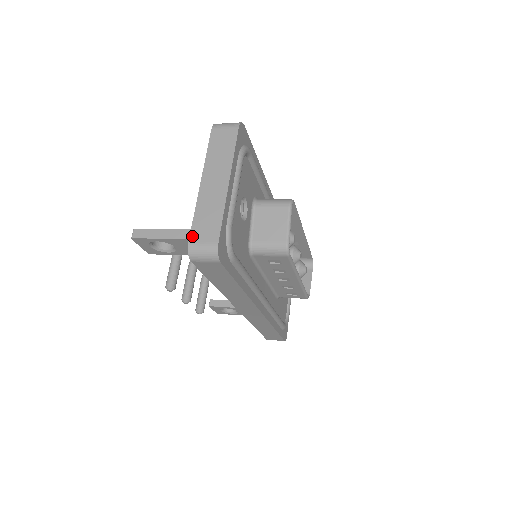
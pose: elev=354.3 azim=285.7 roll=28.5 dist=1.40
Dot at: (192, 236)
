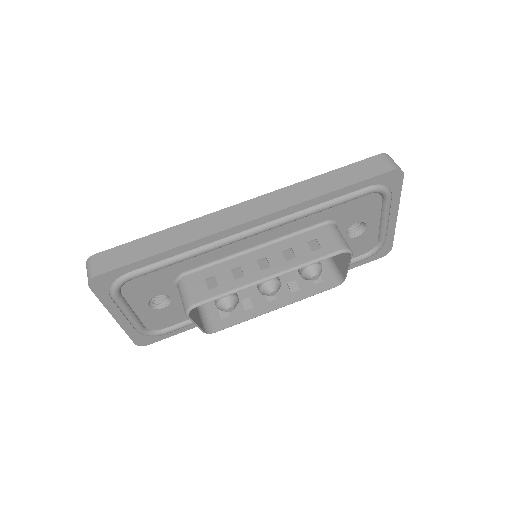
Dot at: occluded
